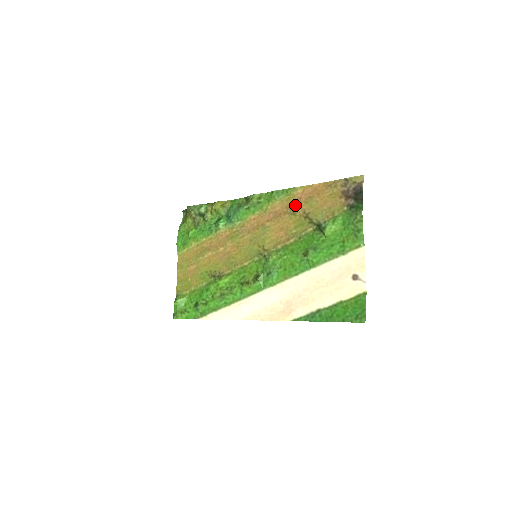
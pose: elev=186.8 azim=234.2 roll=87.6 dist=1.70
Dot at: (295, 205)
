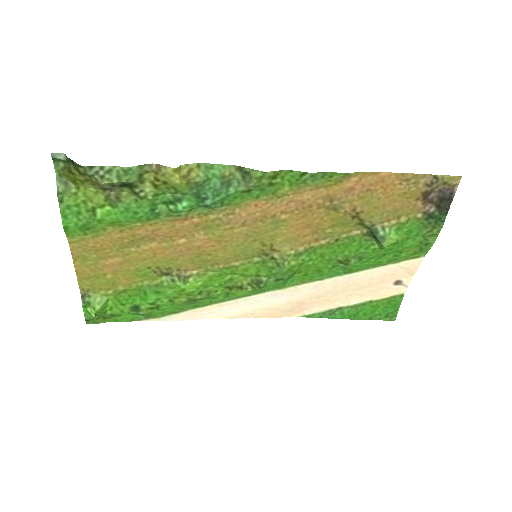
Dot at: (341, 198)
